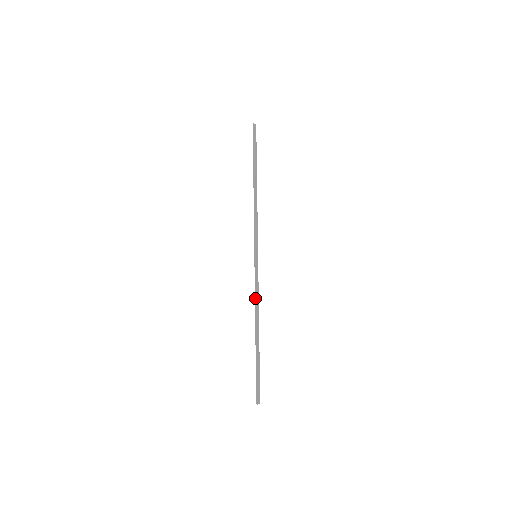
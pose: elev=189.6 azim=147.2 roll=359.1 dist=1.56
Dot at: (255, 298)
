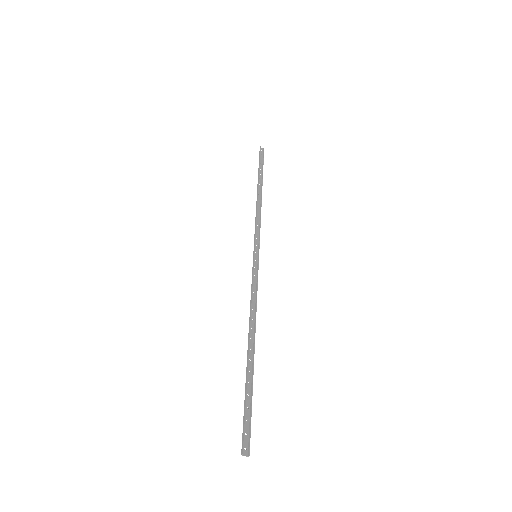
Dot at: (250, 301)
